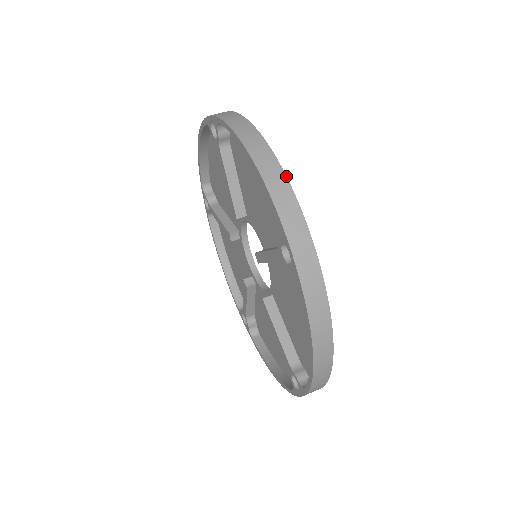
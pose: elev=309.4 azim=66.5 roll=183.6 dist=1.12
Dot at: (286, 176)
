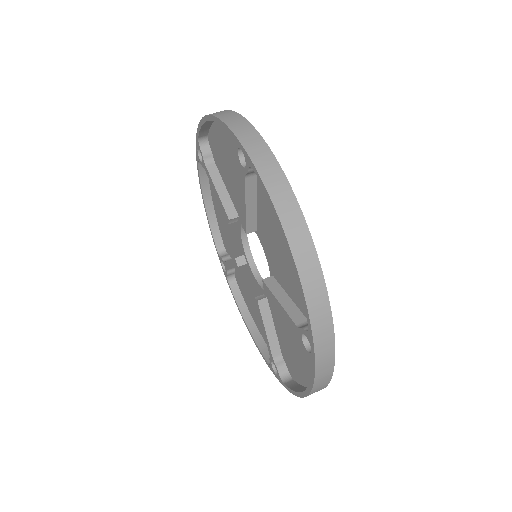
Dot at: (325, 283)
